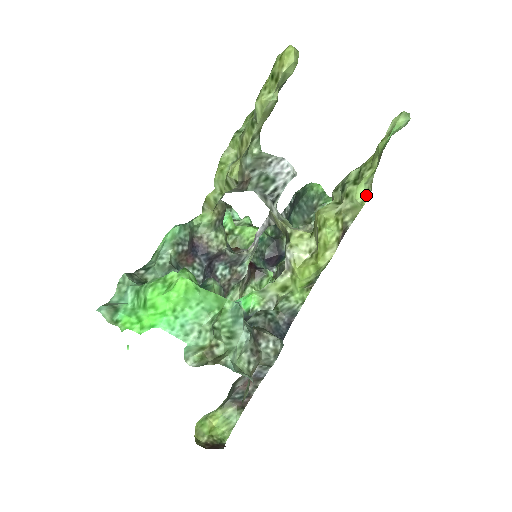
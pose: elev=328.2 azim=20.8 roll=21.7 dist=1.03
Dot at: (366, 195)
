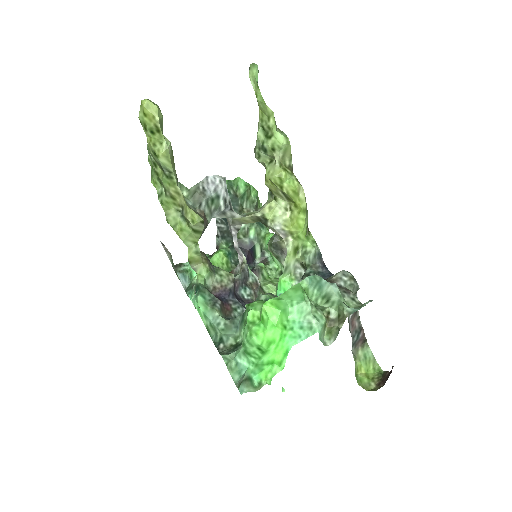
Dot at: (284, 136)
